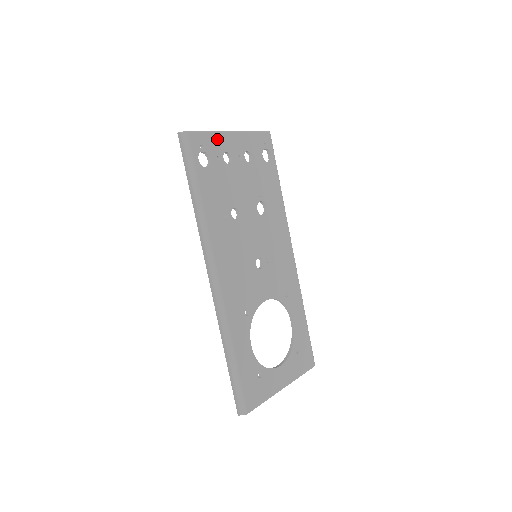
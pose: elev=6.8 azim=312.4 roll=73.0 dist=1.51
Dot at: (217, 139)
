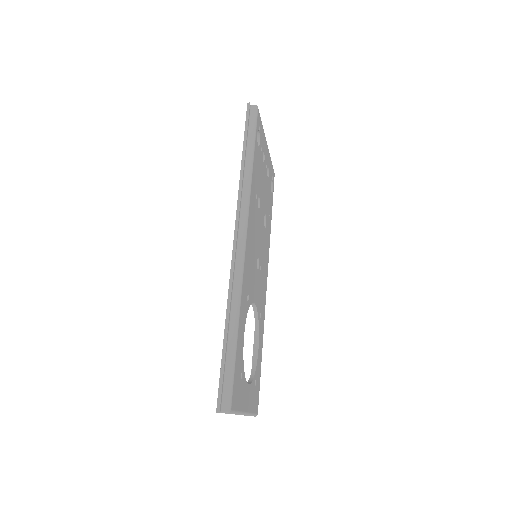
Dot at: (263, 136)
